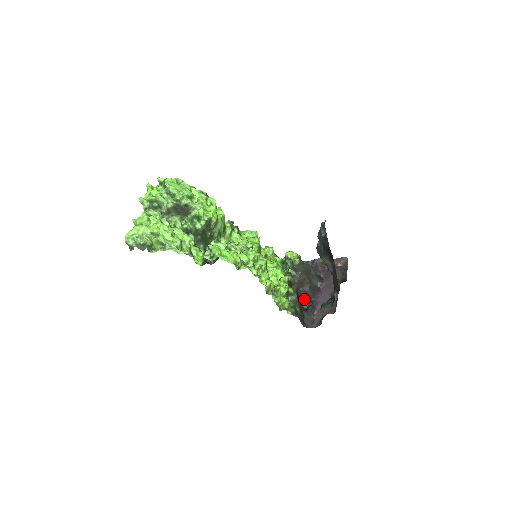
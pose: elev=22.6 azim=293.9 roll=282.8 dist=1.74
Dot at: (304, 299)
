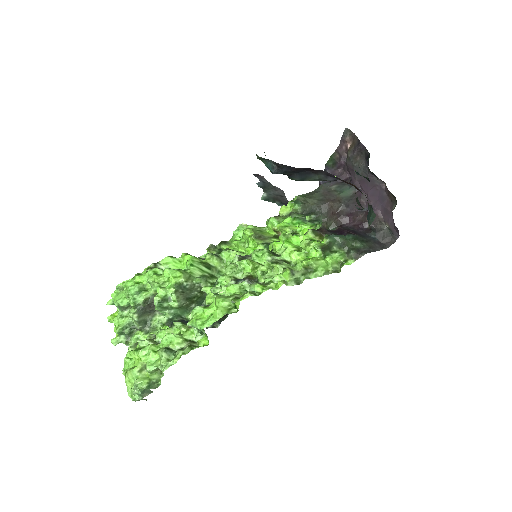
Dot at: (357, 220)
